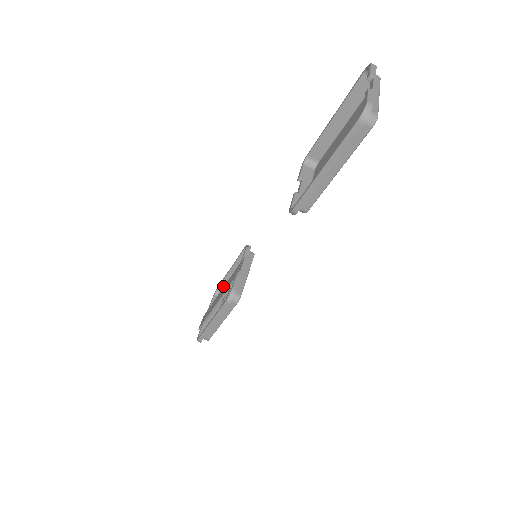
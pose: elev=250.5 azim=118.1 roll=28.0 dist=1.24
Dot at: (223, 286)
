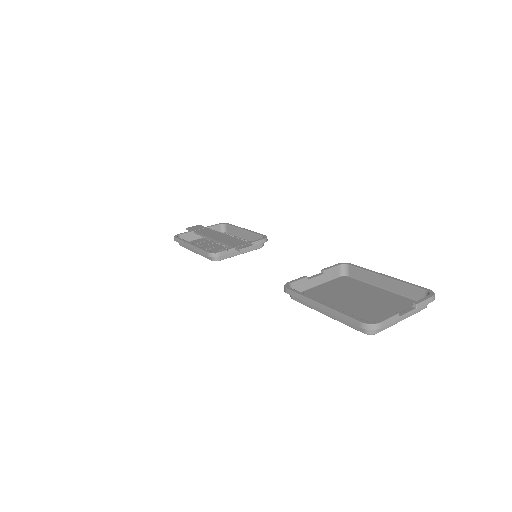
Dot at: (230, 228)
